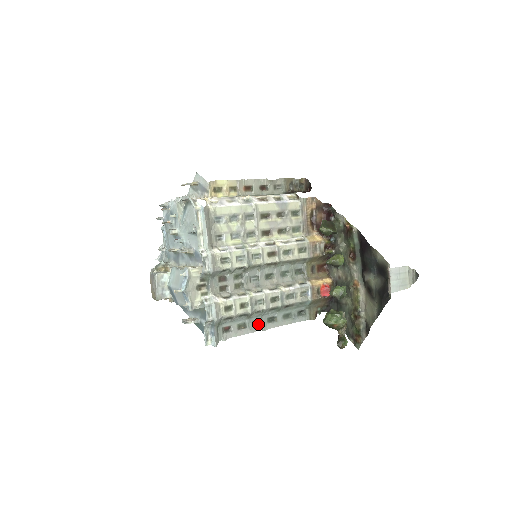
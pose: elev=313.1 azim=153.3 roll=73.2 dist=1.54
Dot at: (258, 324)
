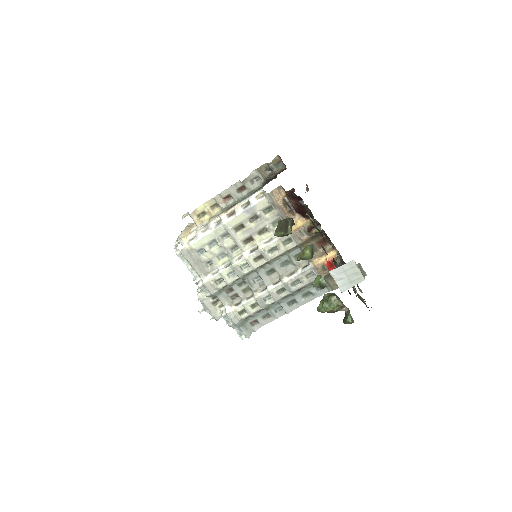
Dot at: (281, 310)
